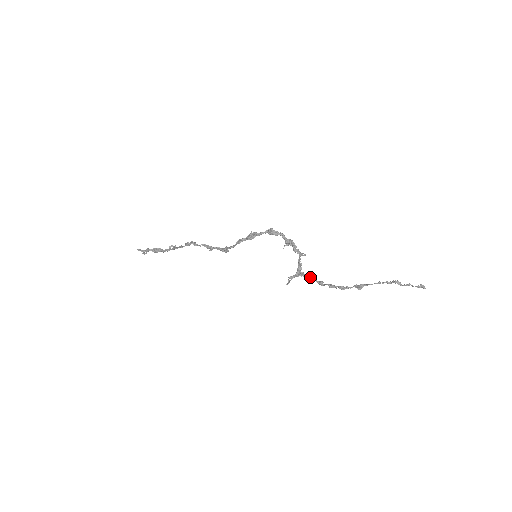
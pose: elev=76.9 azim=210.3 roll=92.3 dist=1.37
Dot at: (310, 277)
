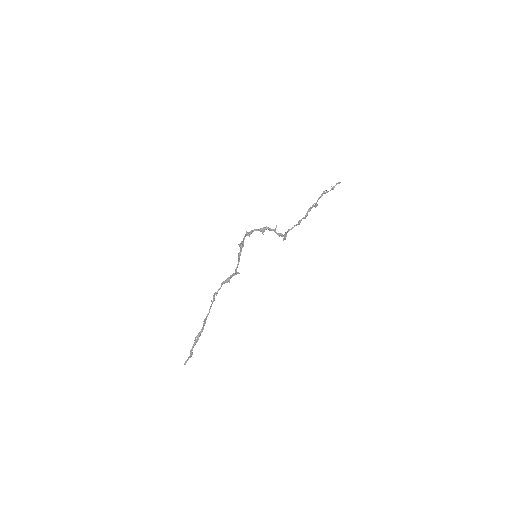
Dot at: (292, 228)
